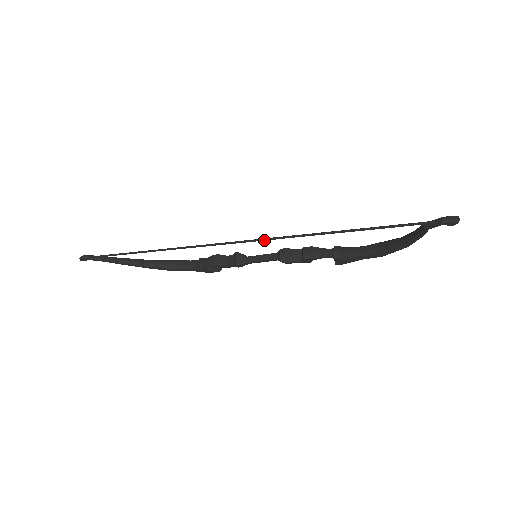
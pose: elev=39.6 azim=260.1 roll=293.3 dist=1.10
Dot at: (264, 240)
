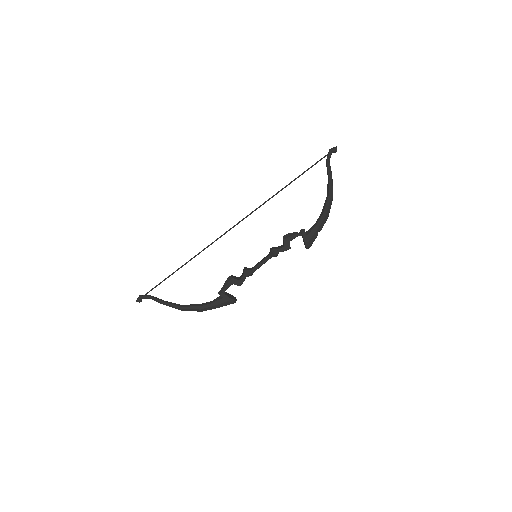
Dot at: (255, 210)
